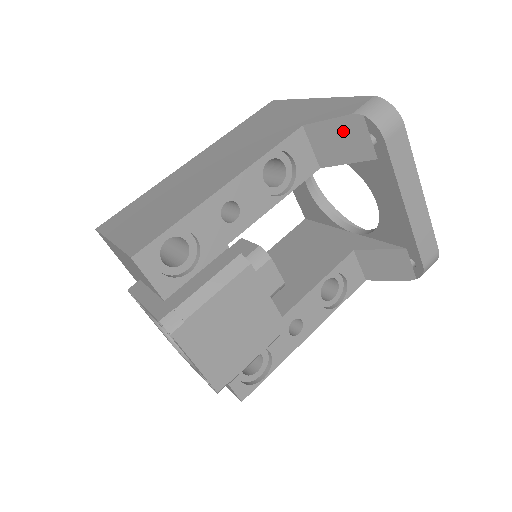
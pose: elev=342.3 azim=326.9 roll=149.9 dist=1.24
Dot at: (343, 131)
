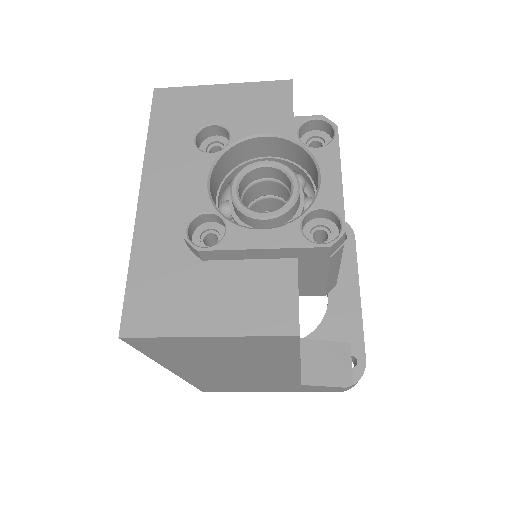
Dot at: occluded
